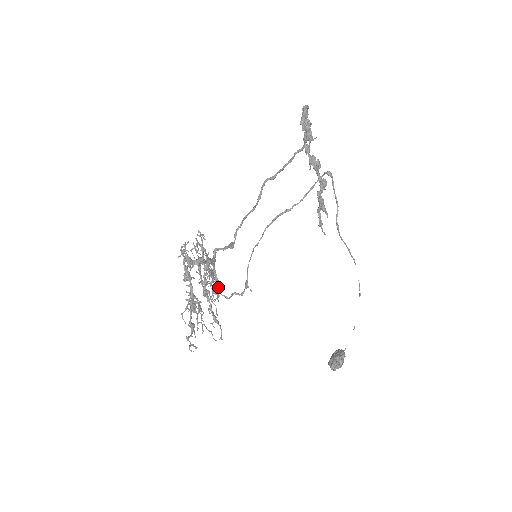
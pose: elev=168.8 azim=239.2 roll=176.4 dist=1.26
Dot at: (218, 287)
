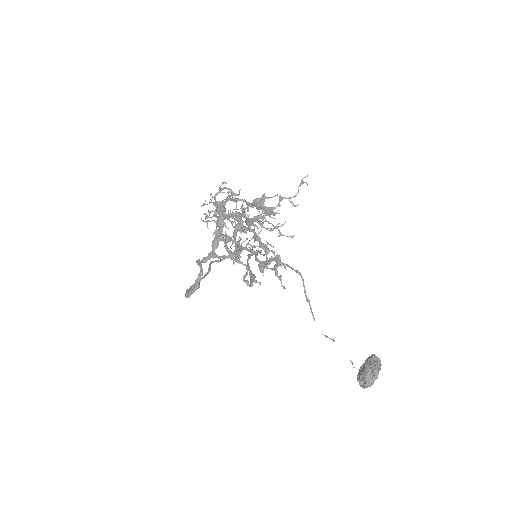
Dot at: (240, 249)
